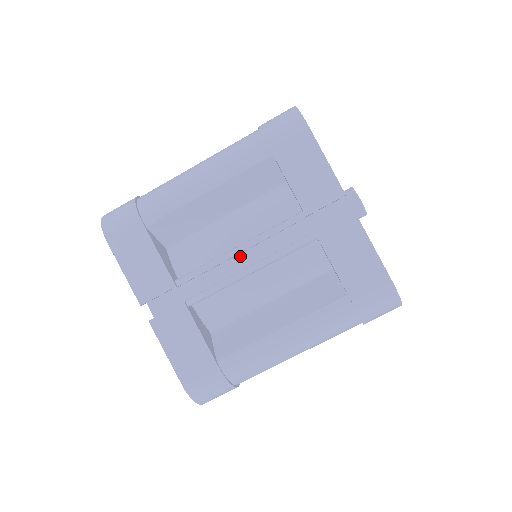
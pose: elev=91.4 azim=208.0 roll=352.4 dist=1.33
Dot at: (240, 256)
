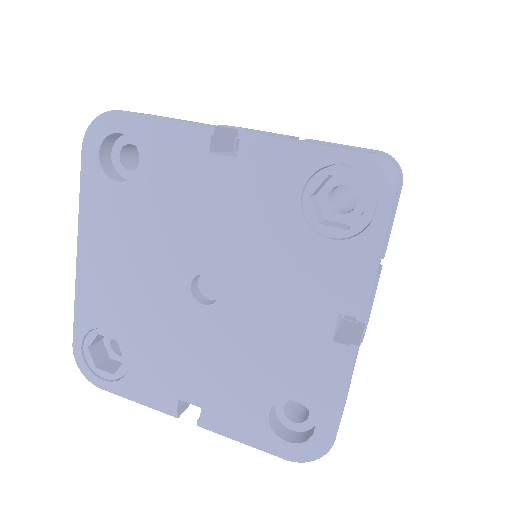
Dot at: occluded
